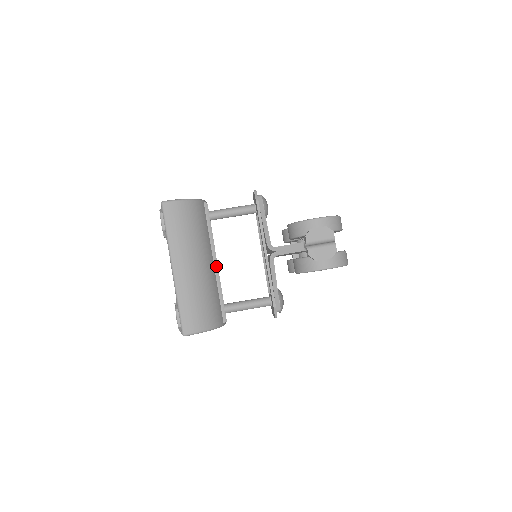
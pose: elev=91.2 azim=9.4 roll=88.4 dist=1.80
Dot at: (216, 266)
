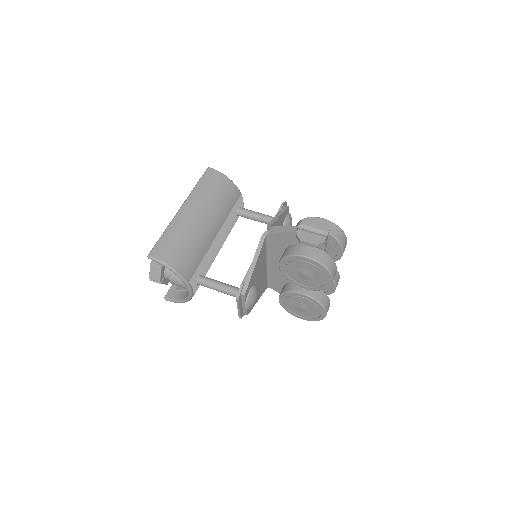
Dot at: (217, 241)
